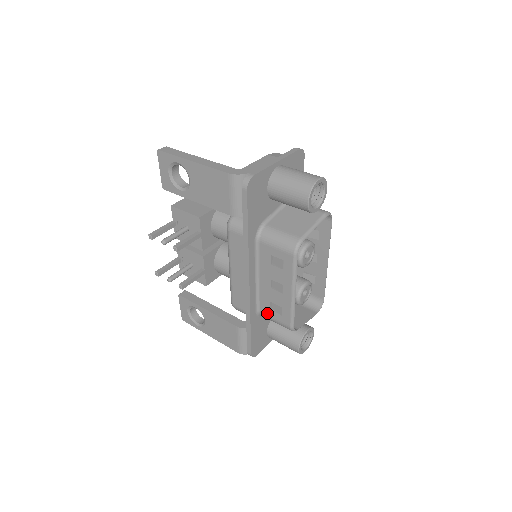
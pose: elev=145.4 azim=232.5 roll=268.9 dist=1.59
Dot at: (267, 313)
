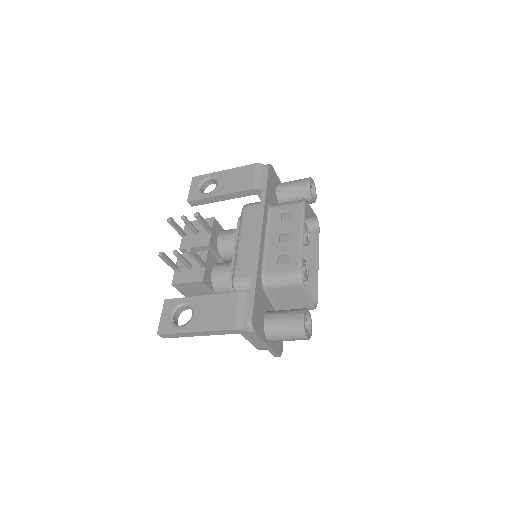
Dot at: (273, 270)
